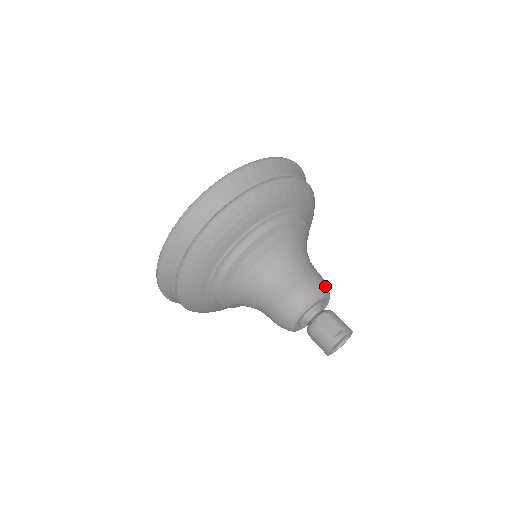
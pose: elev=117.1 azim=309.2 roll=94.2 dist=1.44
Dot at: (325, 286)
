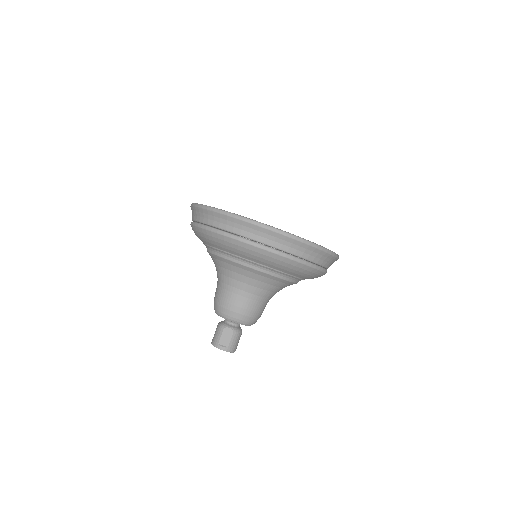
Dot at: (252, 321)
